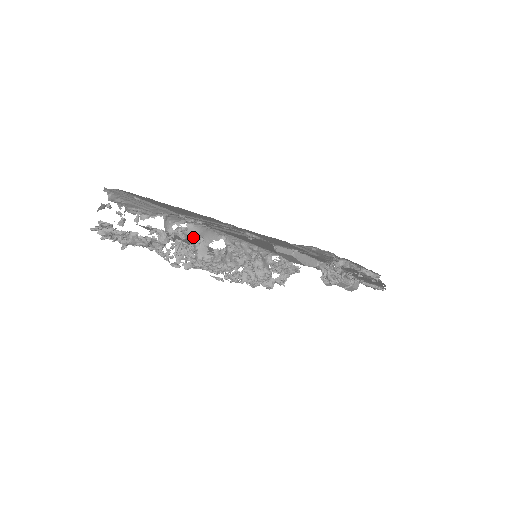
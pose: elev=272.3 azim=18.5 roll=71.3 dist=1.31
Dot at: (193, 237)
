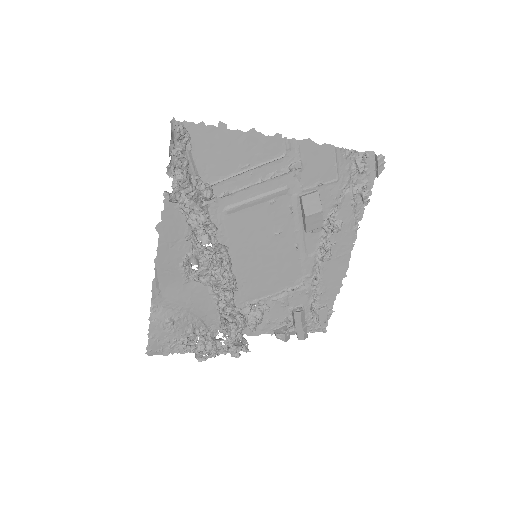
Dot at: (207, 227)
